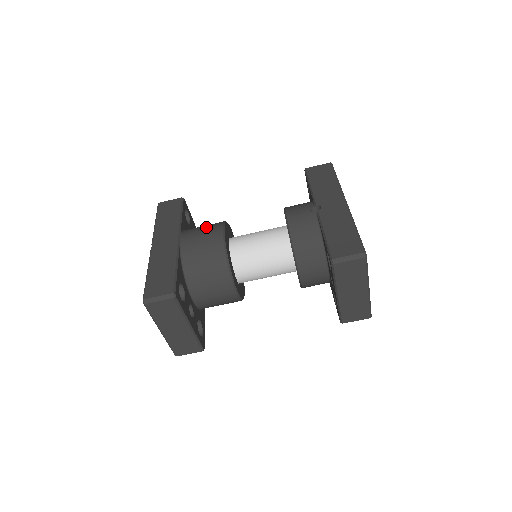
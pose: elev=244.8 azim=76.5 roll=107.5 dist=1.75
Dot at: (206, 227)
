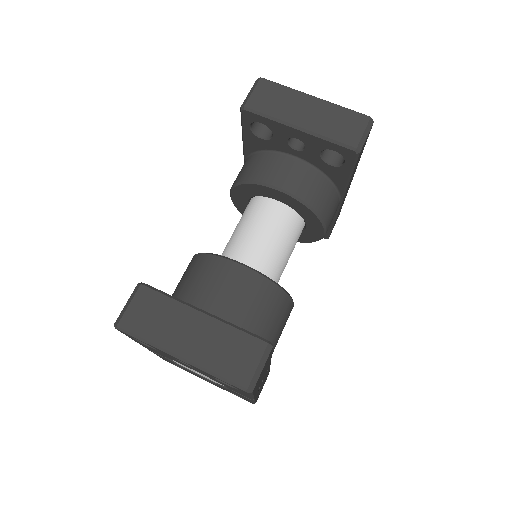
Dot at: occluded
